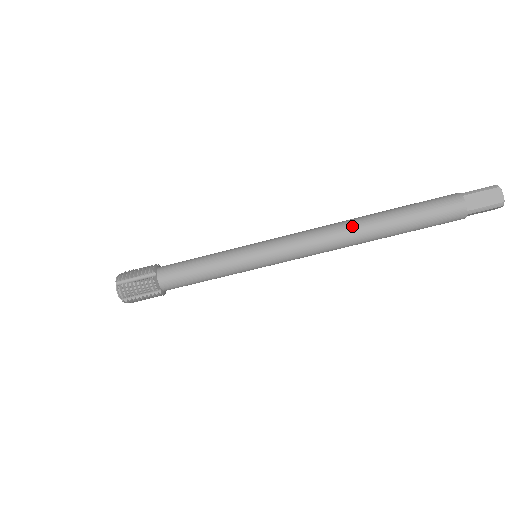
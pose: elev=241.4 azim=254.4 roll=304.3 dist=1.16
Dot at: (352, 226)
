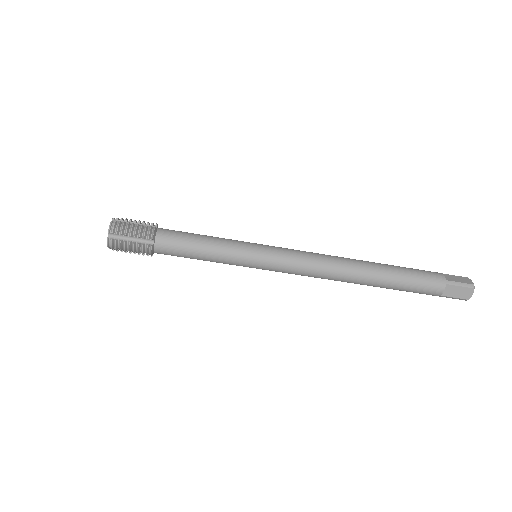
Dot at: (351, 272)
